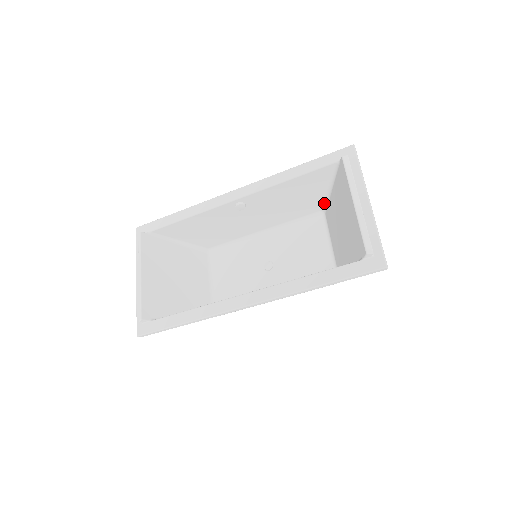
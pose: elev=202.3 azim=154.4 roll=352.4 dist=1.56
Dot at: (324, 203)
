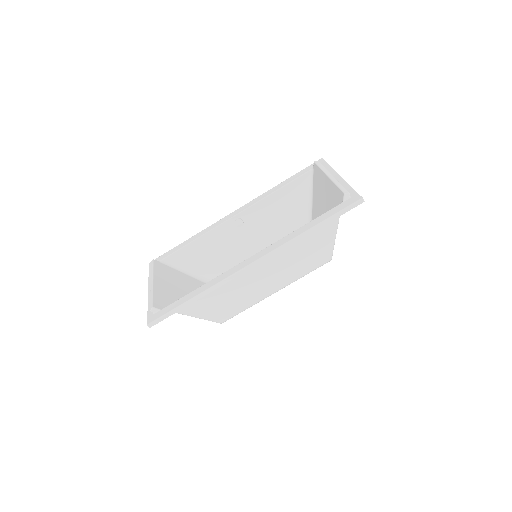
Dot at: (309, 217)
